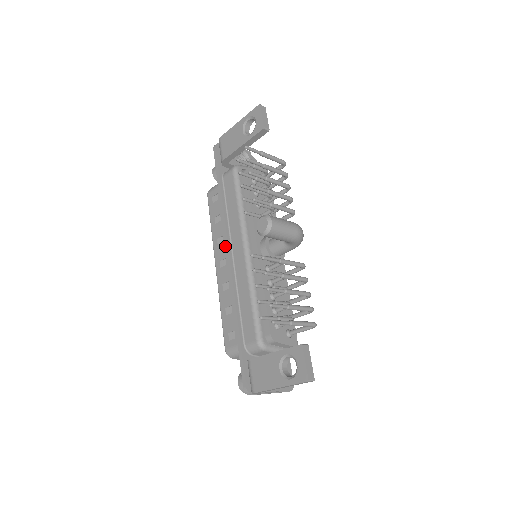
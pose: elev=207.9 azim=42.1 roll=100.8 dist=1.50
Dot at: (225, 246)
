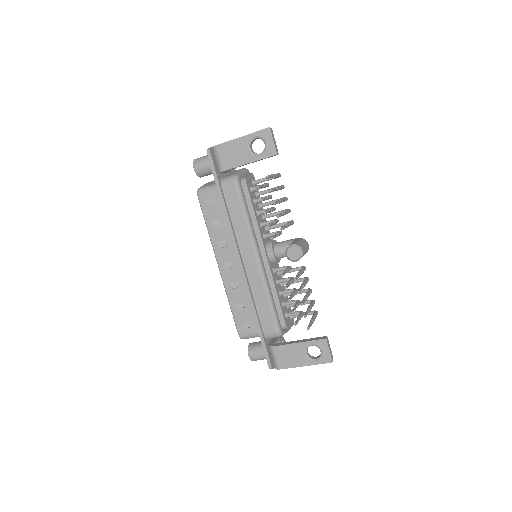
Dot at: (236, 254)
